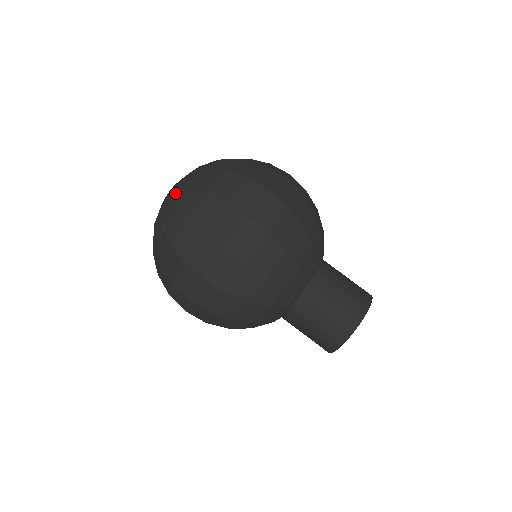
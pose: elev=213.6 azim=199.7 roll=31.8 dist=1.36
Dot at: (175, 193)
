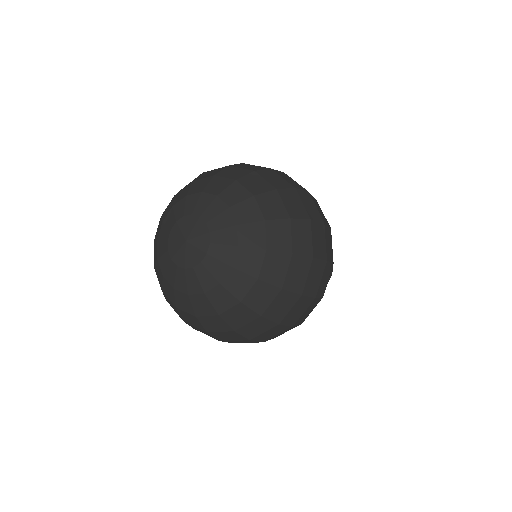
Dot at: (233, 283)
